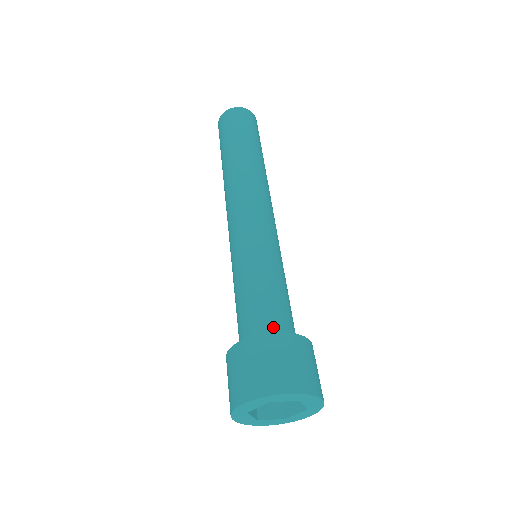
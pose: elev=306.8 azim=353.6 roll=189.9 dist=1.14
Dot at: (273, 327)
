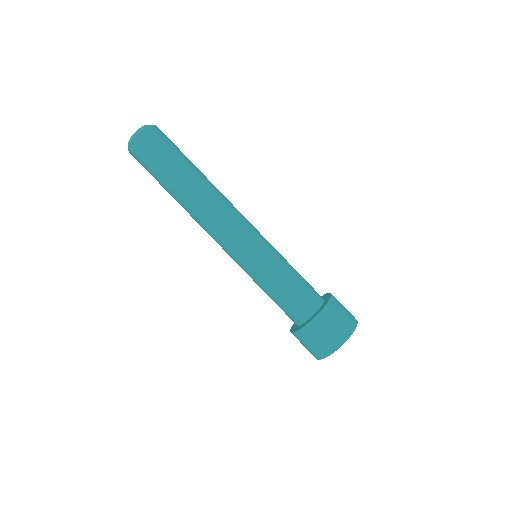
Dot at: (297, 317)
